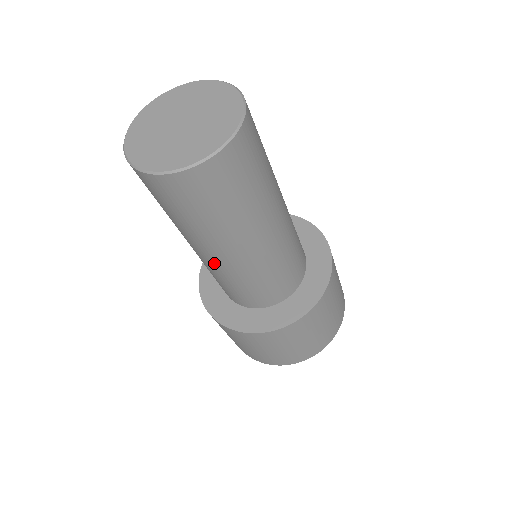
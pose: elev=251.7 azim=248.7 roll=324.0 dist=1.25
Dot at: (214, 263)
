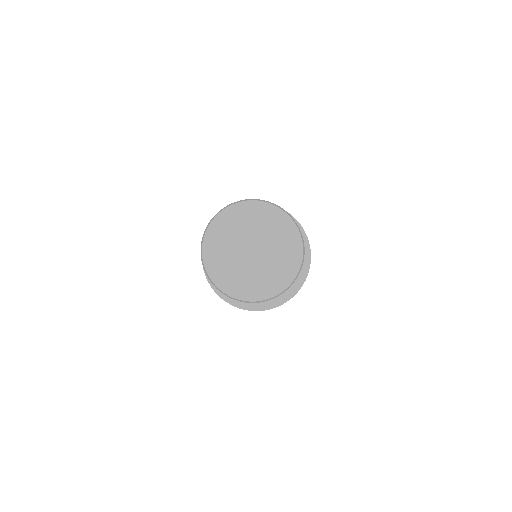
Dot at: occluded
